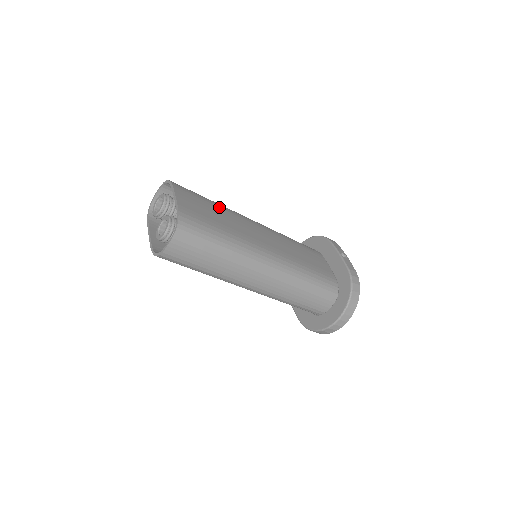
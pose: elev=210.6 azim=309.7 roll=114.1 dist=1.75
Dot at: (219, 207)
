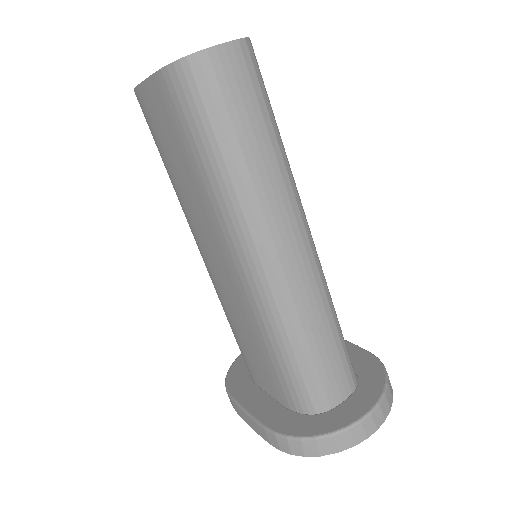
Dot at: occluded
